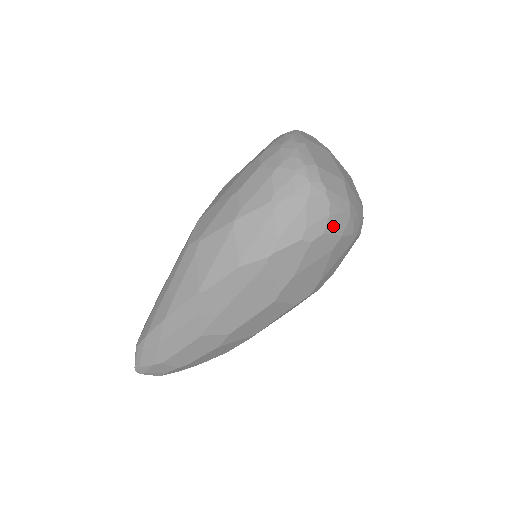
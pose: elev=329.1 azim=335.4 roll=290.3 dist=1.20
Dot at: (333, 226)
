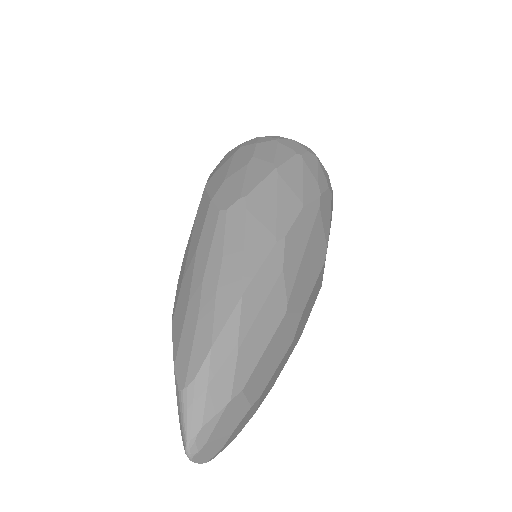
Dot at: occluded
